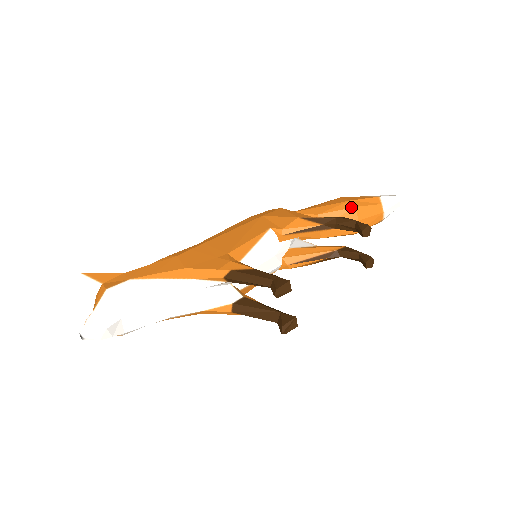
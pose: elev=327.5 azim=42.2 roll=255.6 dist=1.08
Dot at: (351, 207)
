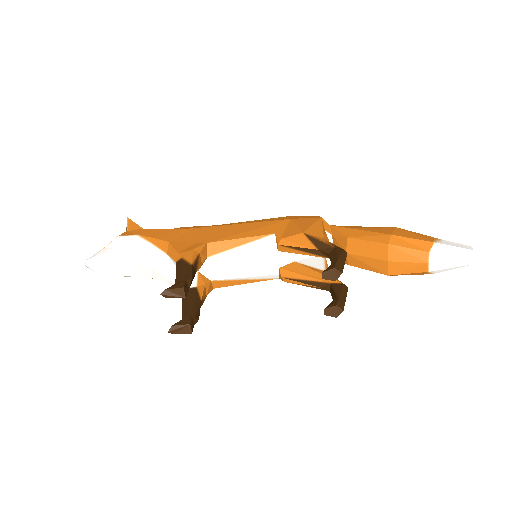
Dot at: (384, 242)
